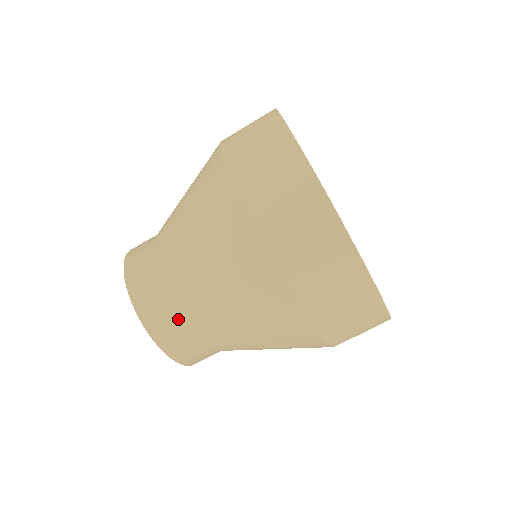
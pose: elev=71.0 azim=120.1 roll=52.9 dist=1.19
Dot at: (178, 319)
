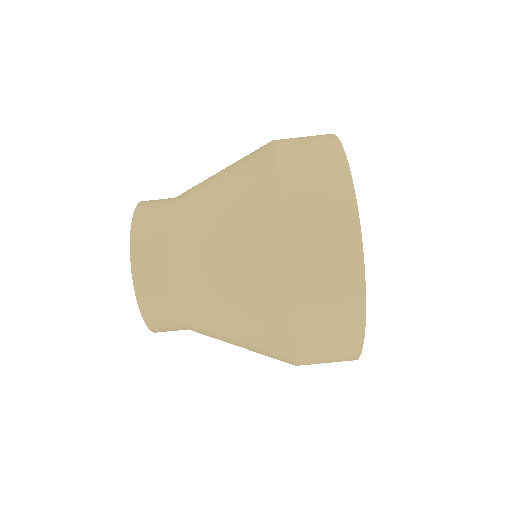
Dot at: (165, 228)
